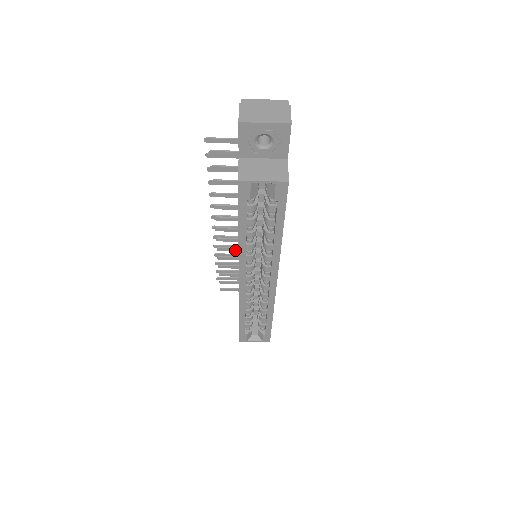
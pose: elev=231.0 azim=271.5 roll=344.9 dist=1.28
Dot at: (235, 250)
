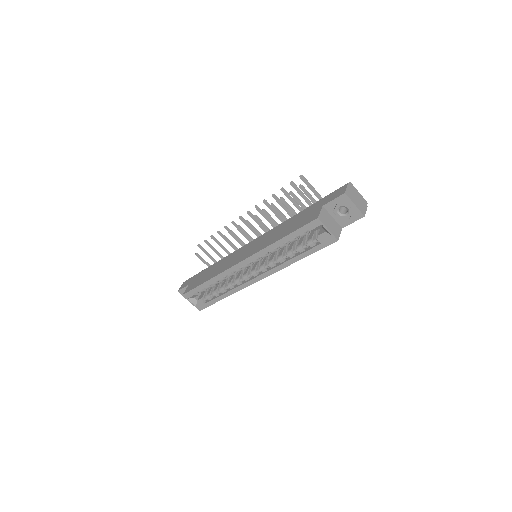
Dot at: (239, 241)
